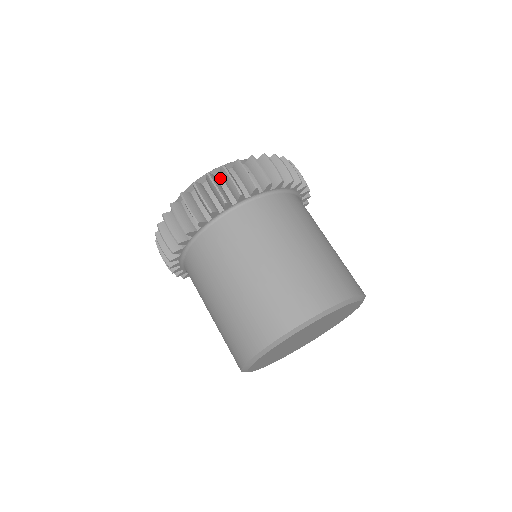
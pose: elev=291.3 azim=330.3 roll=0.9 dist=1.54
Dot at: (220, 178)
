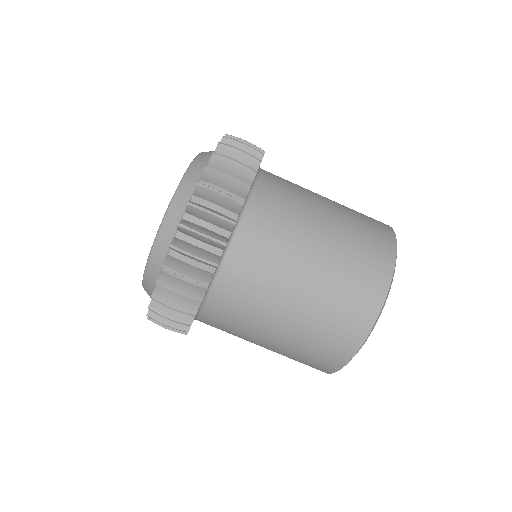
Dot at: (199, 200)
